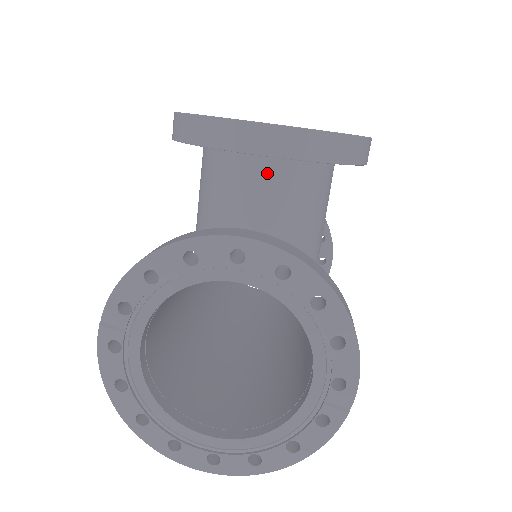
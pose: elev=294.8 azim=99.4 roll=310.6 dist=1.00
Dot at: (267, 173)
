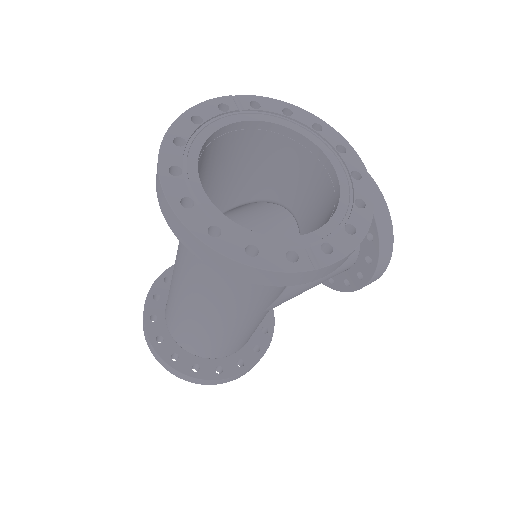
Dot at: occluded
